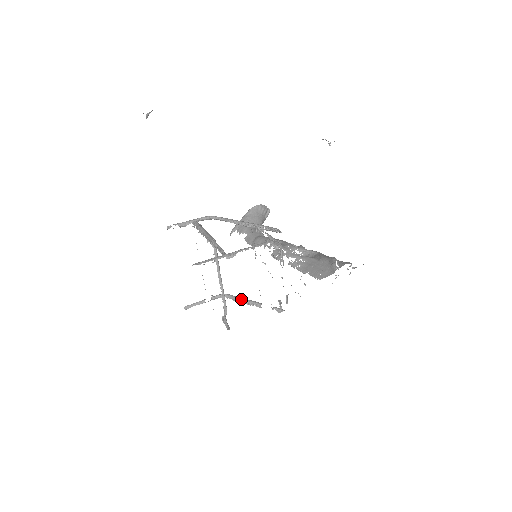
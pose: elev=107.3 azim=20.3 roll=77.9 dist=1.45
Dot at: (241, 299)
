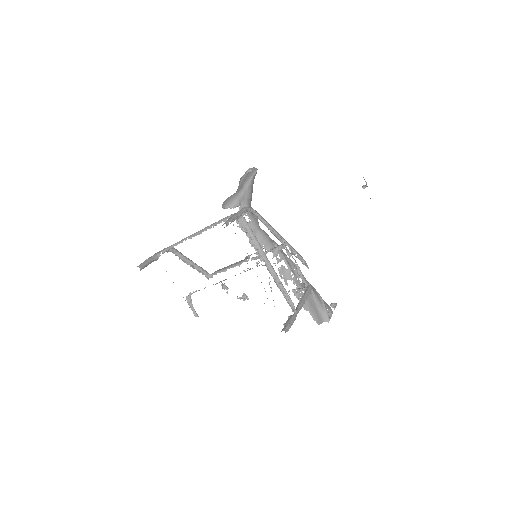
Dot at: (191, 262)
